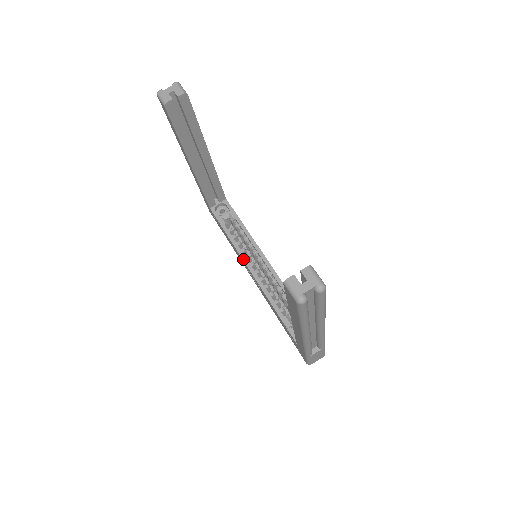
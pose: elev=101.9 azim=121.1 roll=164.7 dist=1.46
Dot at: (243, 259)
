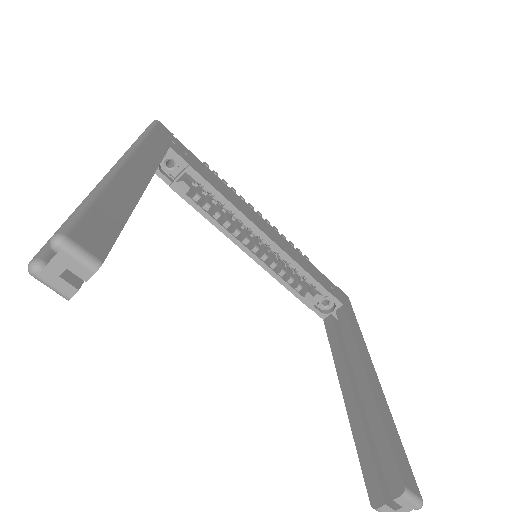
Dot at: (231, 240)
